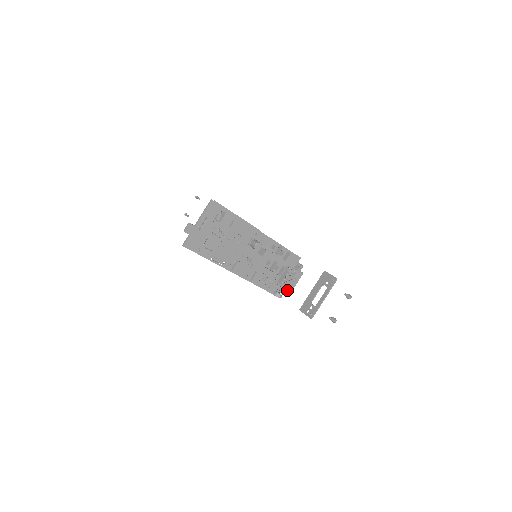
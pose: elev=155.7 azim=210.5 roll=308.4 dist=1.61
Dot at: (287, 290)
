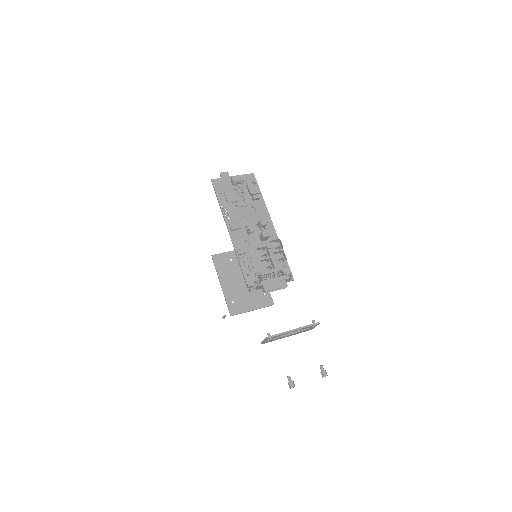
Dot at: (263, 283)
